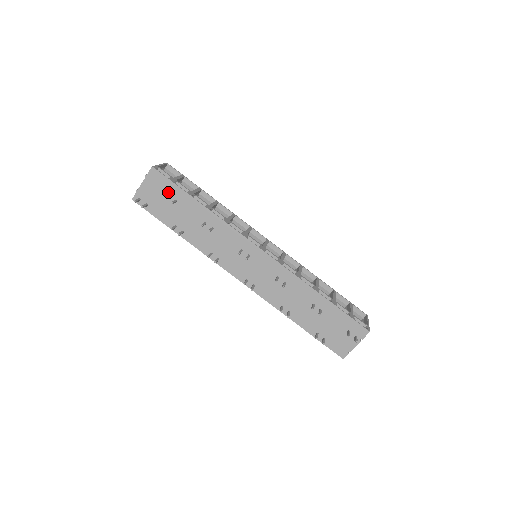
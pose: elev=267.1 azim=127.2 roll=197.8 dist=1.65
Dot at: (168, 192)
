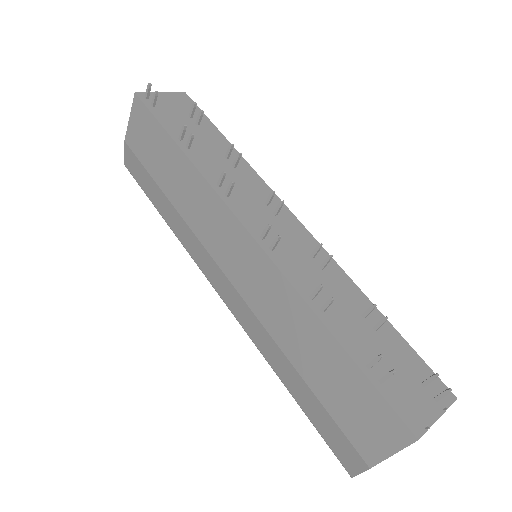
Dot at: (191, 114)
